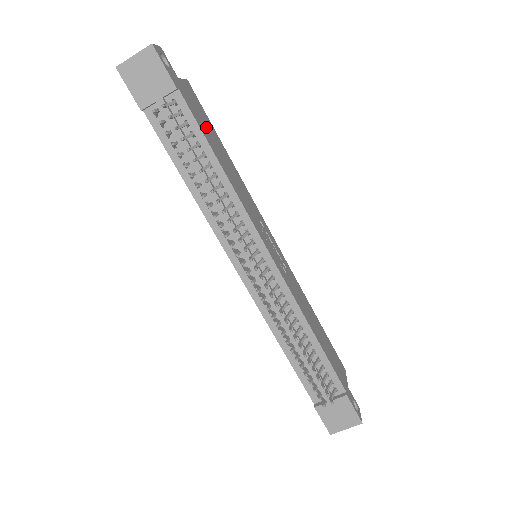
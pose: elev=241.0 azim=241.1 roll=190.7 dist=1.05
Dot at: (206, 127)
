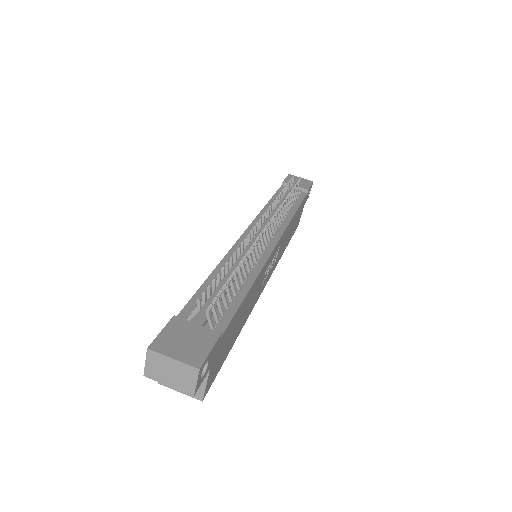
Dot at: occluded
